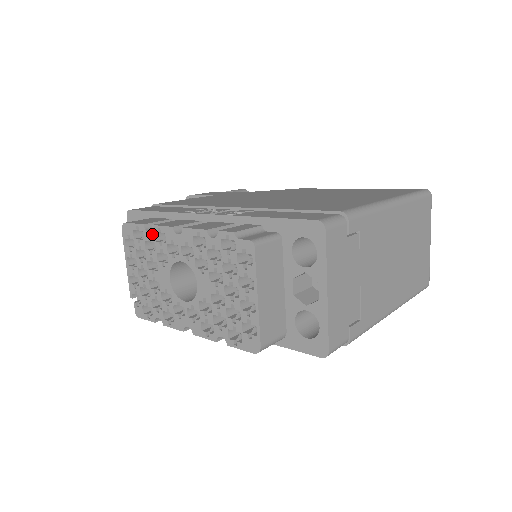
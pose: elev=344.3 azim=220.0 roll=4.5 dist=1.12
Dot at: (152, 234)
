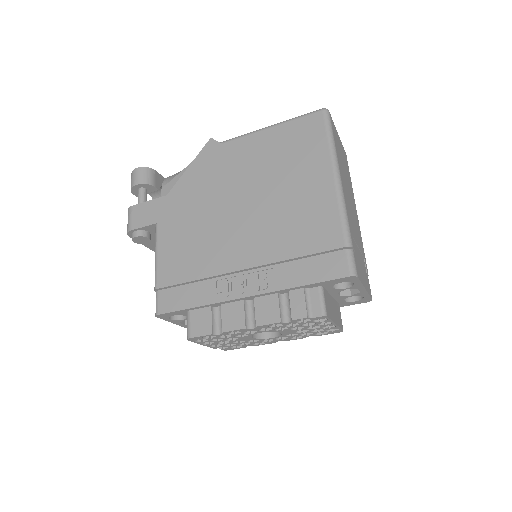
Dot at: (225, 334)
